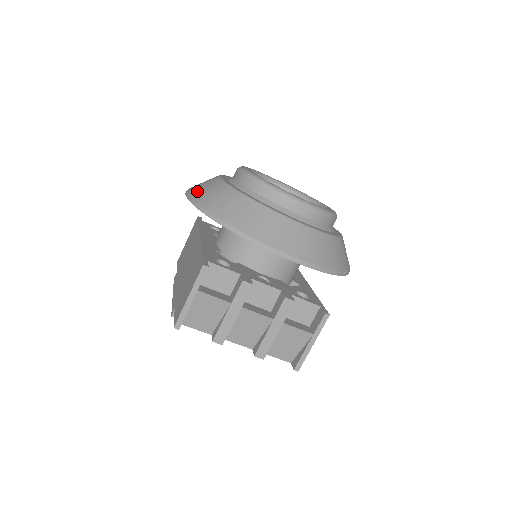
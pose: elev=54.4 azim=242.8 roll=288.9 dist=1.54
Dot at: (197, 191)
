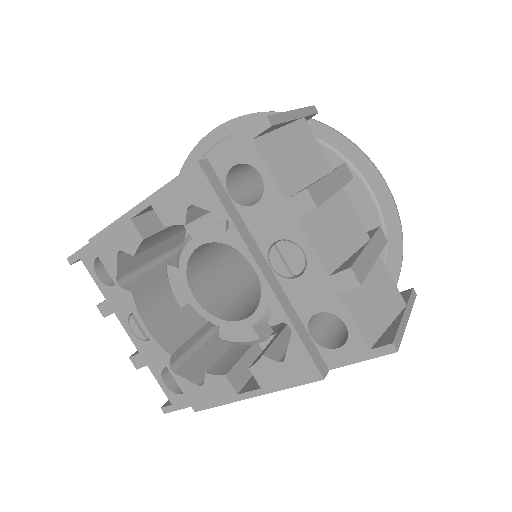
Dot at: occluded
